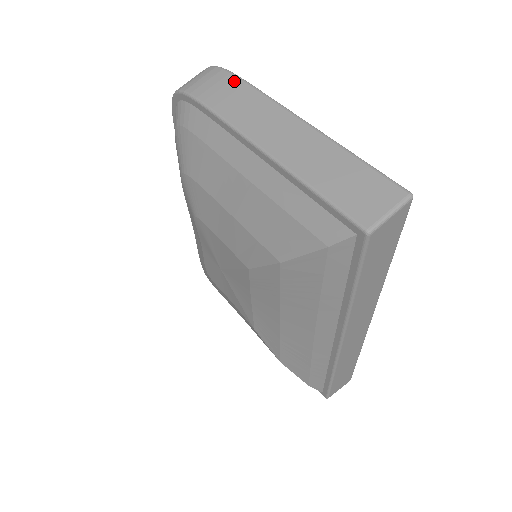
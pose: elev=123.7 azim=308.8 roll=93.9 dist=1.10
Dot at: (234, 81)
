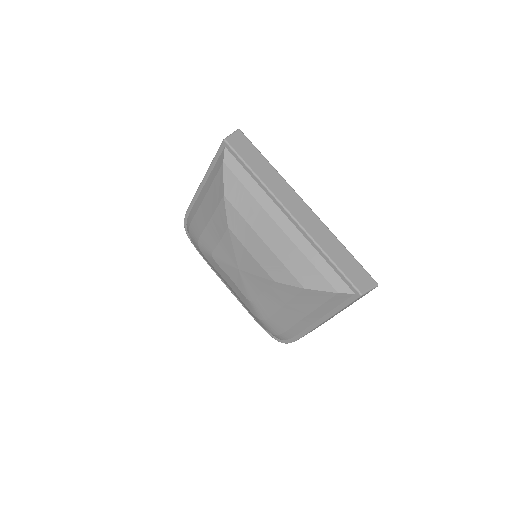
Dot at: occluded
